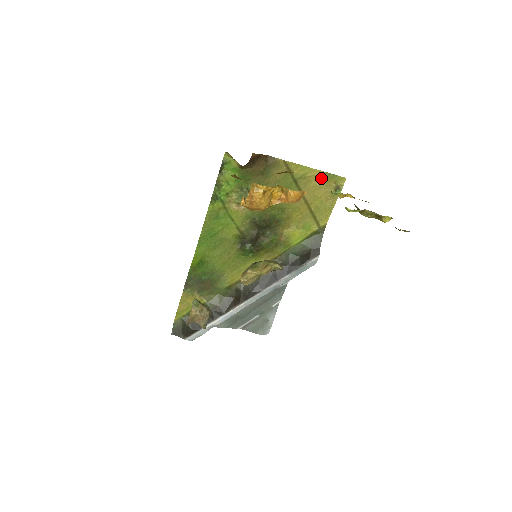
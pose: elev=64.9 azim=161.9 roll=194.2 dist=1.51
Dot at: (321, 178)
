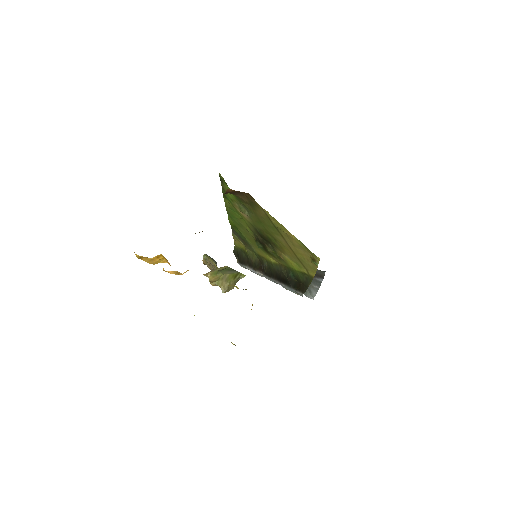
Dot at: (297, 242)
